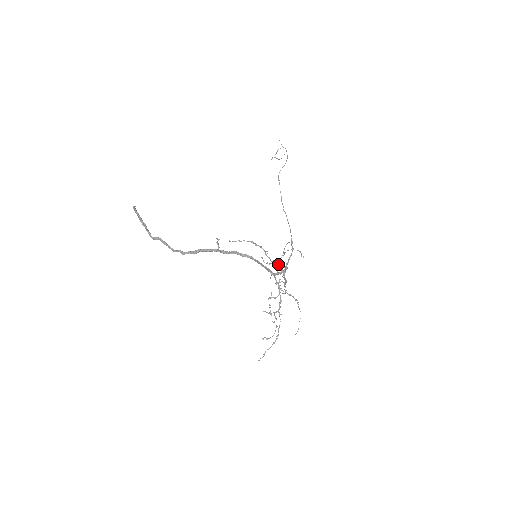
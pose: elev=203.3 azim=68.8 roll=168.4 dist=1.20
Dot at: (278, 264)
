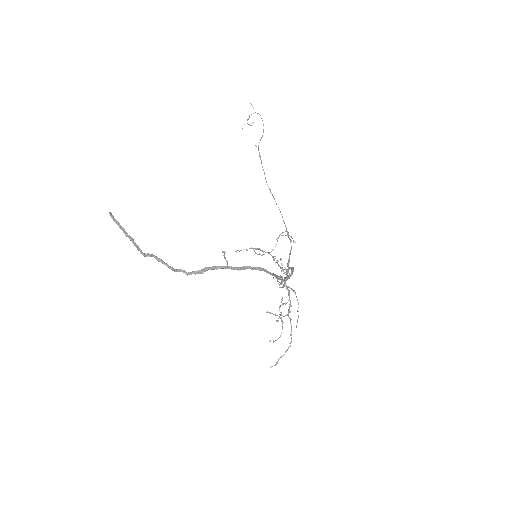
Dot at: (281, 263)
